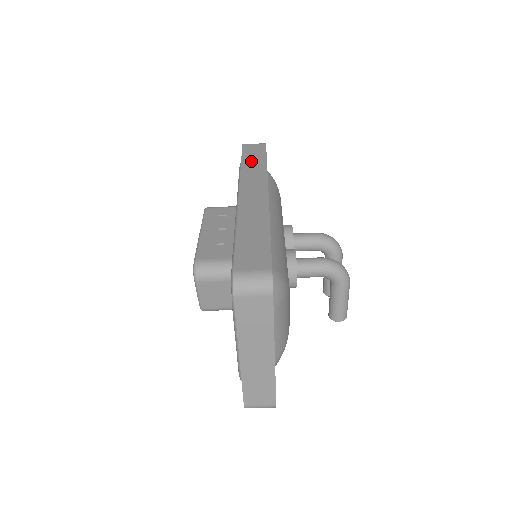
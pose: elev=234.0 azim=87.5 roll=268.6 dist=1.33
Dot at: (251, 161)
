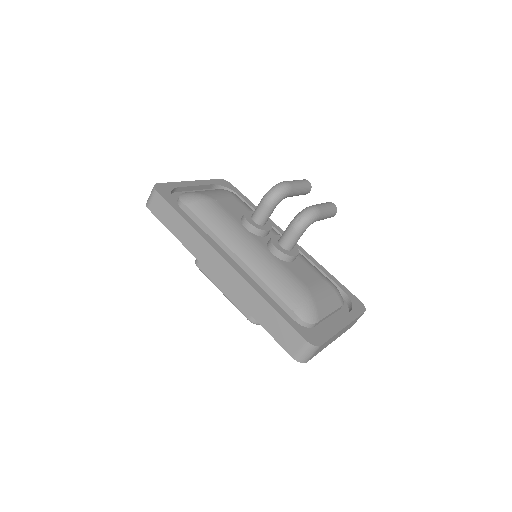
Dot at: (177, 229)
